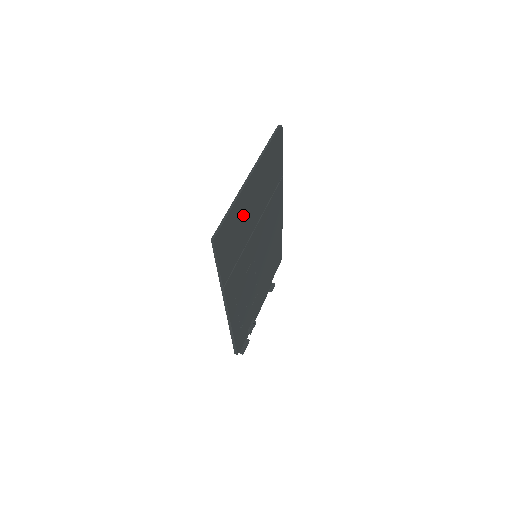
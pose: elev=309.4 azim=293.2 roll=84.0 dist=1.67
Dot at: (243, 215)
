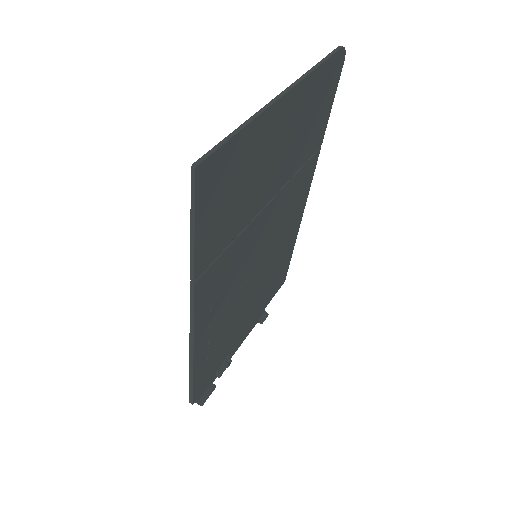
Dot at: (257, 162)
